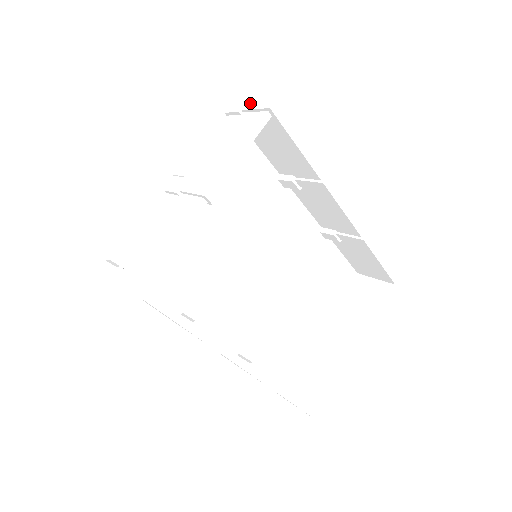
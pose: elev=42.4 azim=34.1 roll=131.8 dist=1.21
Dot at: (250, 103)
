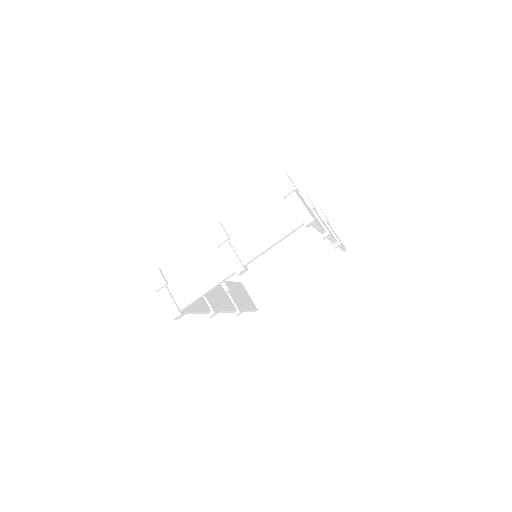
Dot at: (295, 197)
